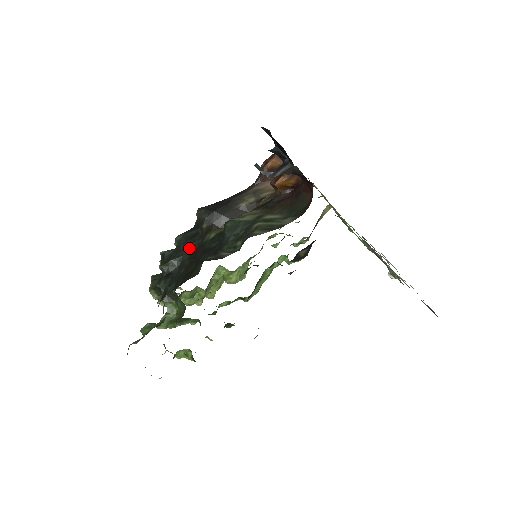
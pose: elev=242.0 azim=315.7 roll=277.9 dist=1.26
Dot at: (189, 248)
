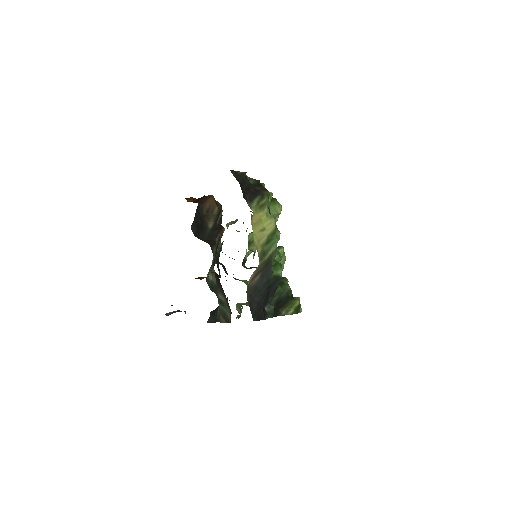
Dot at: occluded
